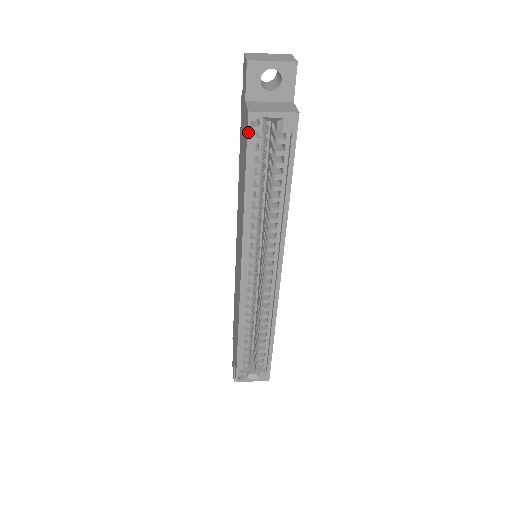
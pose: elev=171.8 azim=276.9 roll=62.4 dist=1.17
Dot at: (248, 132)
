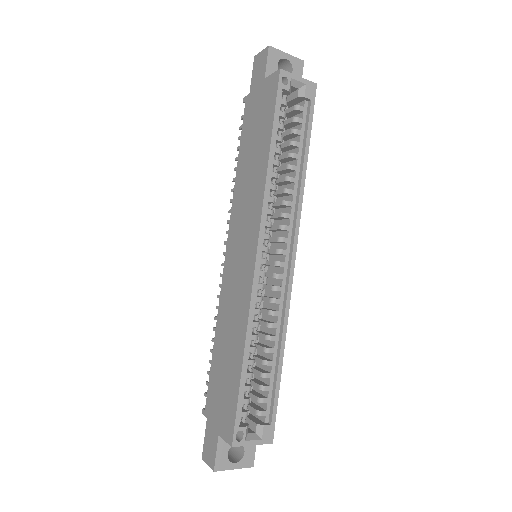
Dot at: (278, 87)
